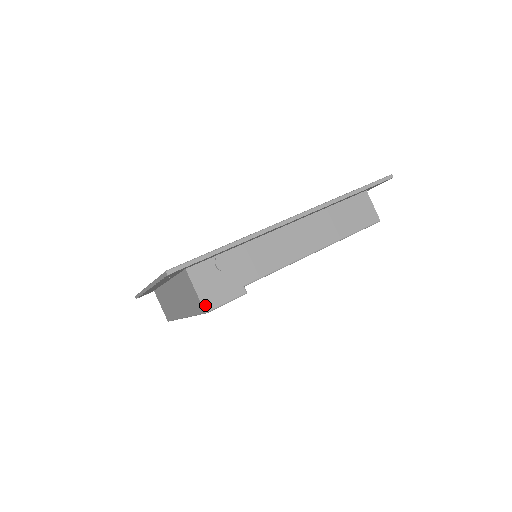
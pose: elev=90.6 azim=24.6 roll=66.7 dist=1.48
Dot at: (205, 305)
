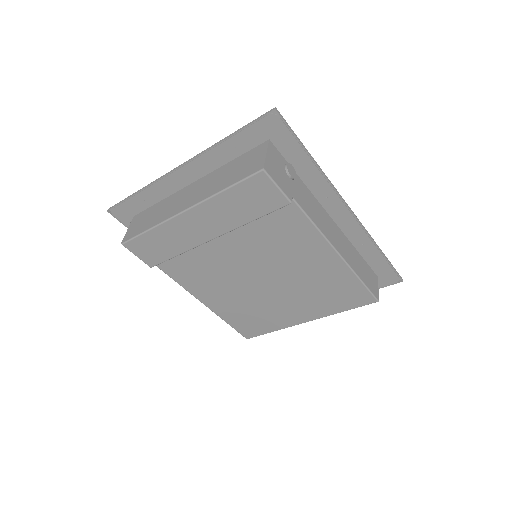
Dot at: (266, 166)
